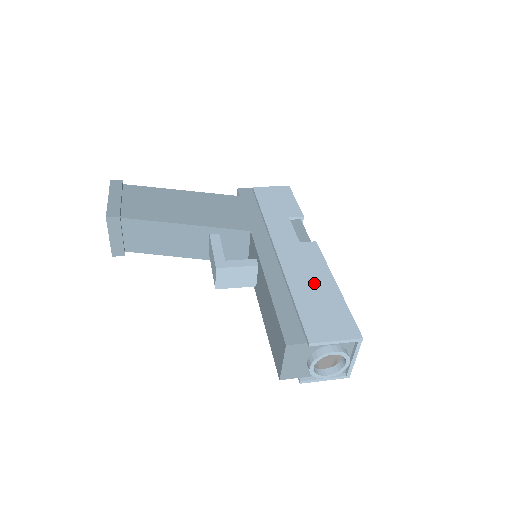
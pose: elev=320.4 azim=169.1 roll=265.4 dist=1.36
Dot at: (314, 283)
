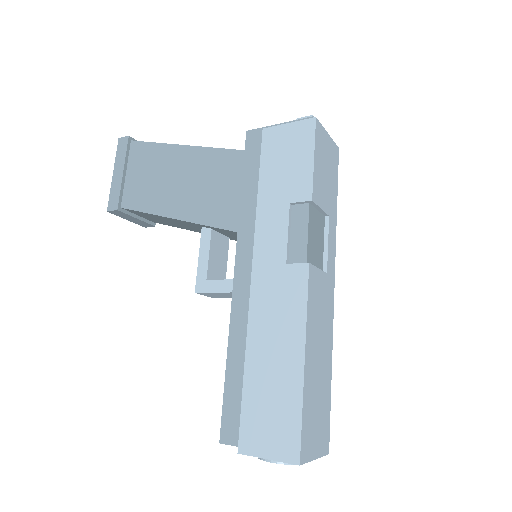
Dot at: (276, 352)
